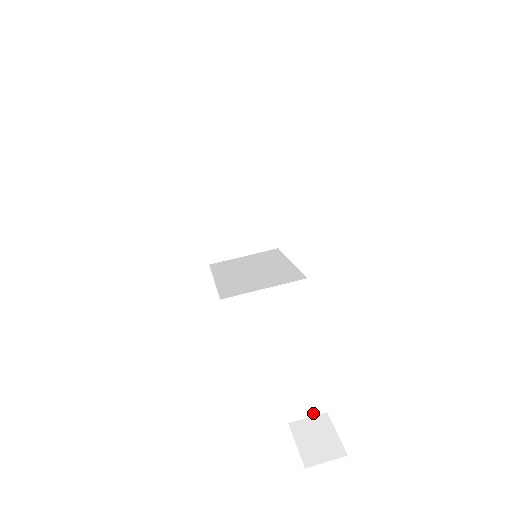
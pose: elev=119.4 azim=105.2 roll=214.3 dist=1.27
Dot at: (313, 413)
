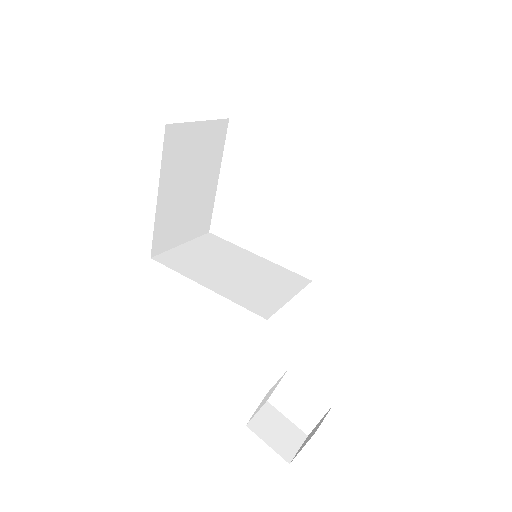
Dot at: (261, 407)
